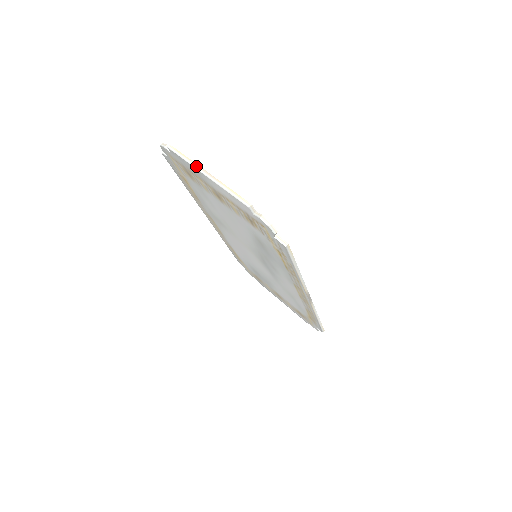
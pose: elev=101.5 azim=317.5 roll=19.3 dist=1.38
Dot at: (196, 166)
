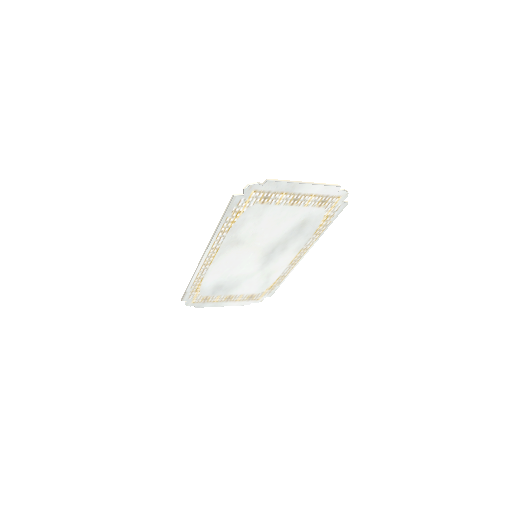
Dot at: (295, 182)
